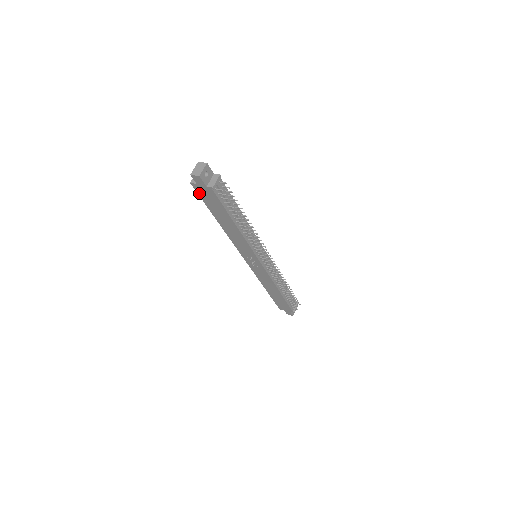
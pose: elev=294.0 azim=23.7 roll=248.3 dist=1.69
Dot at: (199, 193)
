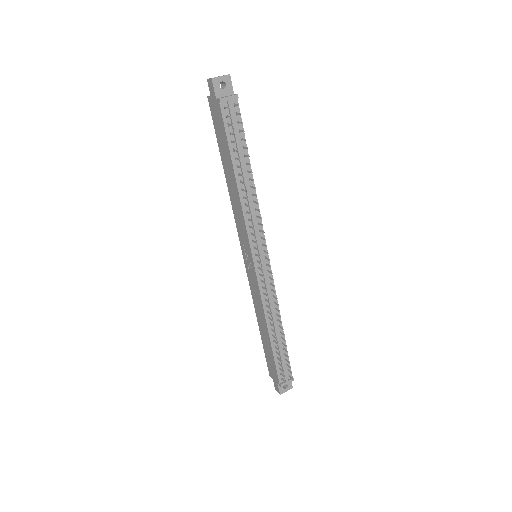
Dot at: (213, 115)
